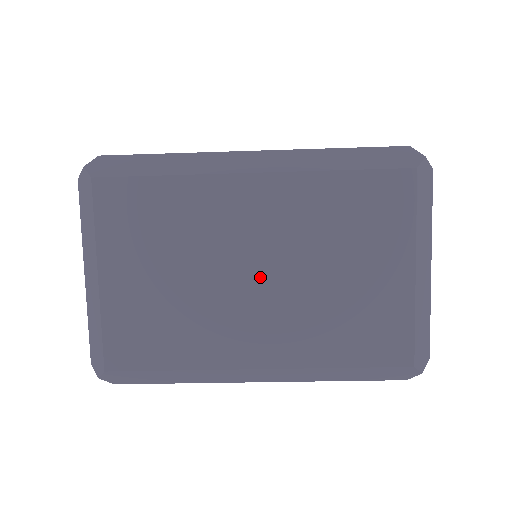
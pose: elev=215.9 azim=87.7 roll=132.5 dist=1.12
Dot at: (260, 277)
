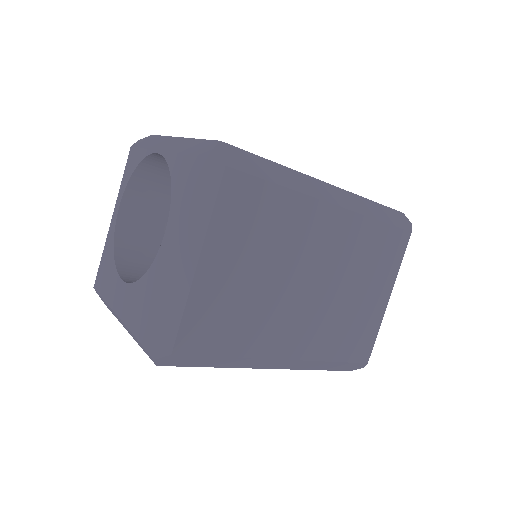
Dot at: (313, 287)
